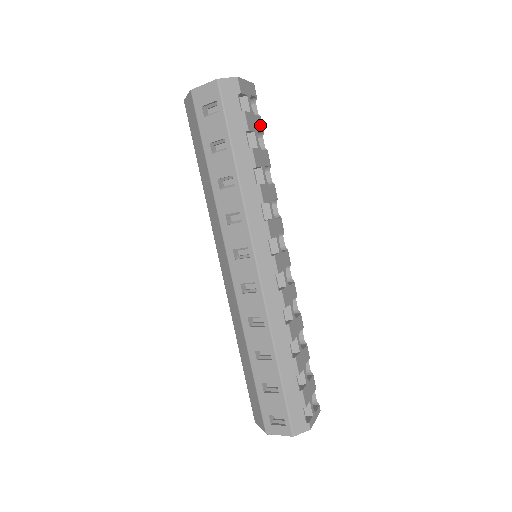
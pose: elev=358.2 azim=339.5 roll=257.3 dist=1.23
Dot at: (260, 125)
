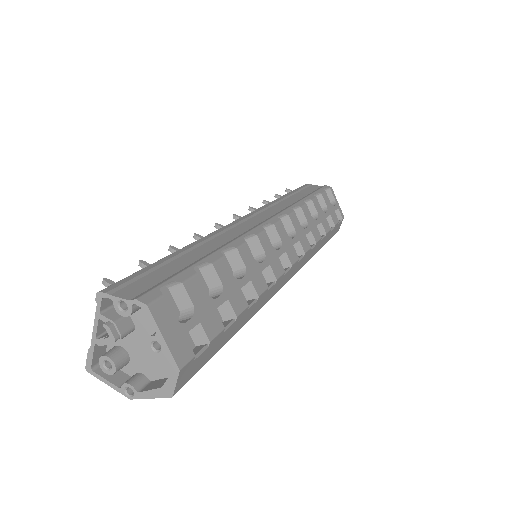
Dot at: (196, 287)
